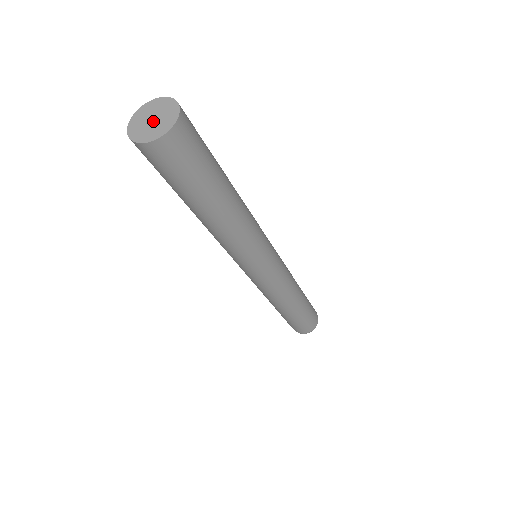
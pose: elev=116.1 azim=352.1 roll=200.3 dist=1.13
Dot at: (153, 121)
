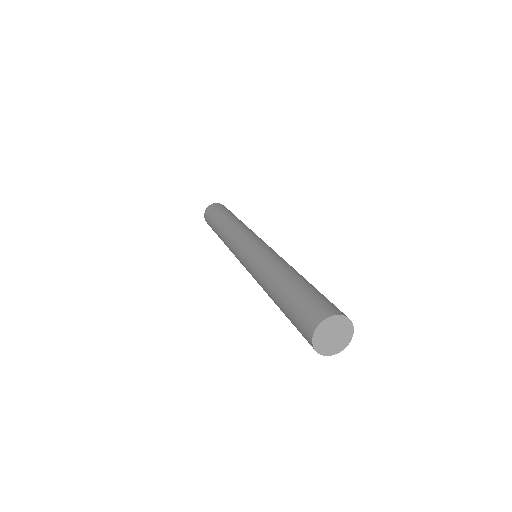
Dot at: (333, 338)
